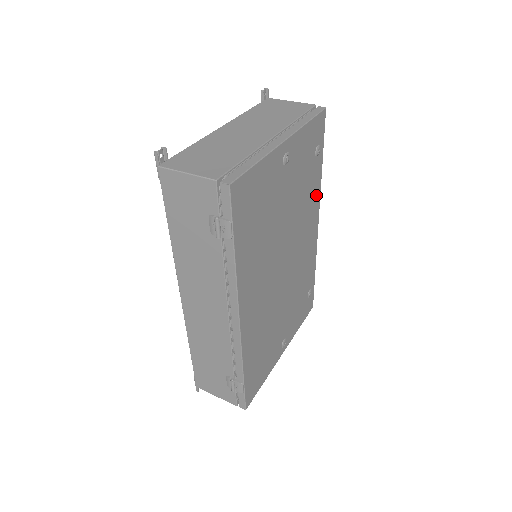
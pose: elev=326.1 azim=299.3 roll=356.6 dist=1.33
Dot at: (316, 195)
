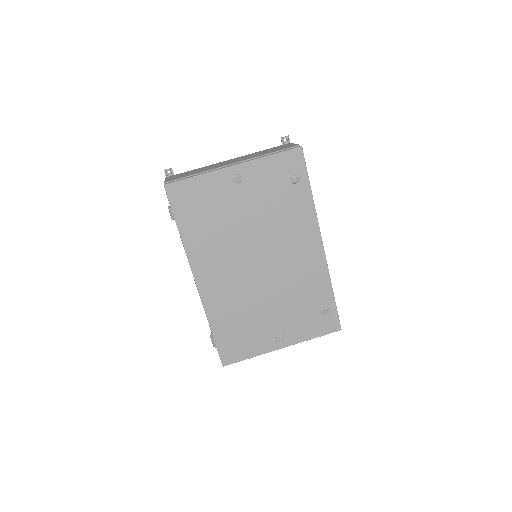
Dot at: (308, 217)
